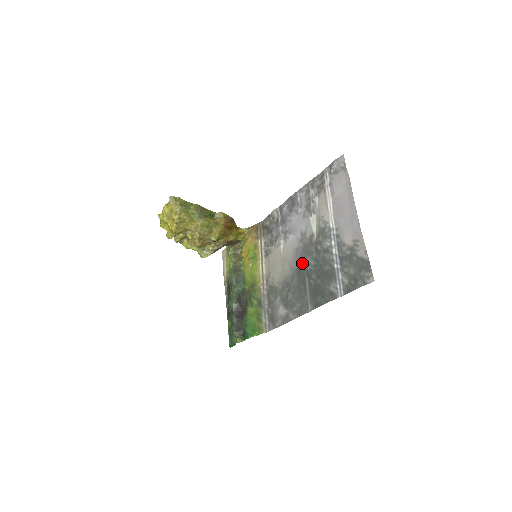
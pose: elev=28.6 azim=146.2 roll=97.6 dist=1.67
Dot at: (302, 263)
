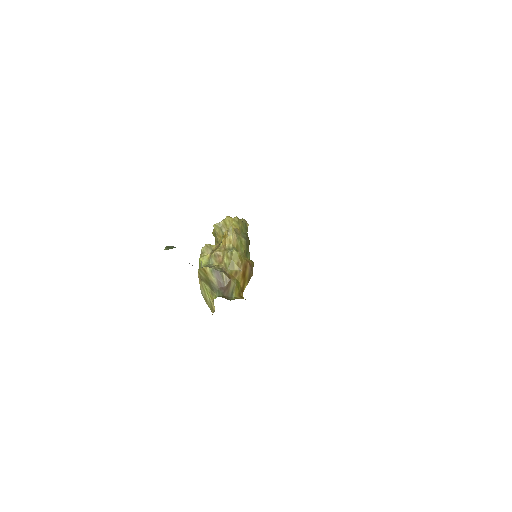
Dot at: occluded
